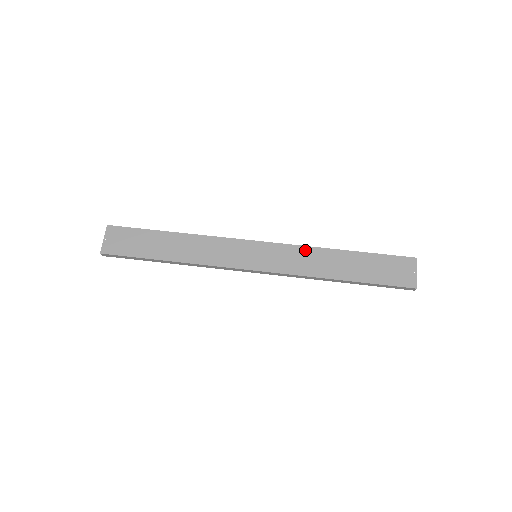
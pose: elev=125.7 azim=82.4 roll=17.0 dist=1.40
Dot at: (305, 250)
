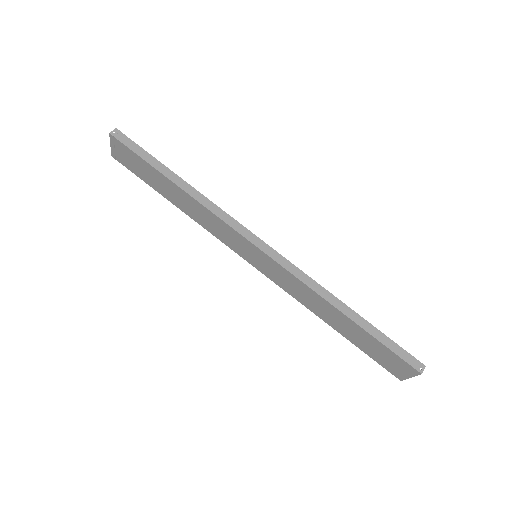
Dot at: (305, 288)
